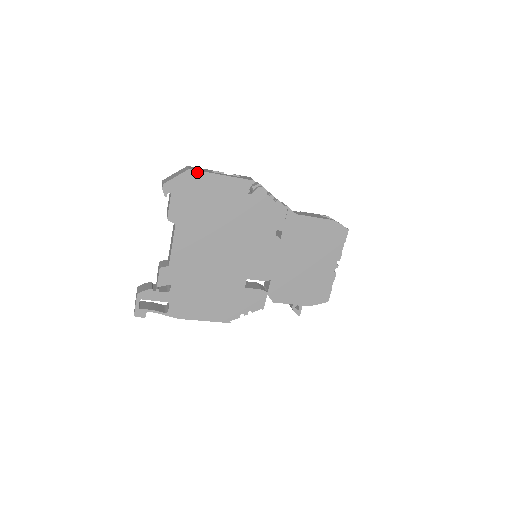
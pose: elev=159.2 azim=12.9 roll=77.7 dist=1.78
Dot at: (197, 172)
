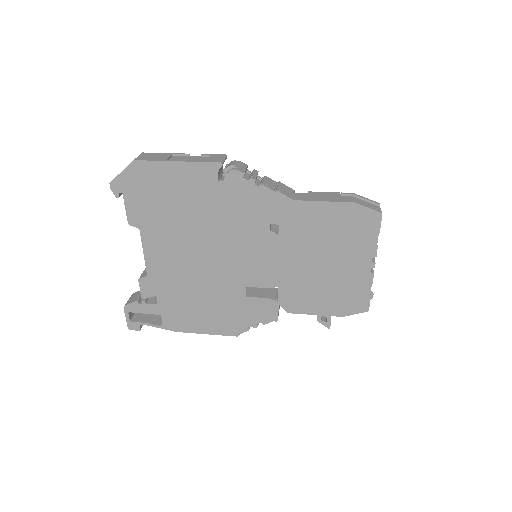
Dot at: (144, 162)
